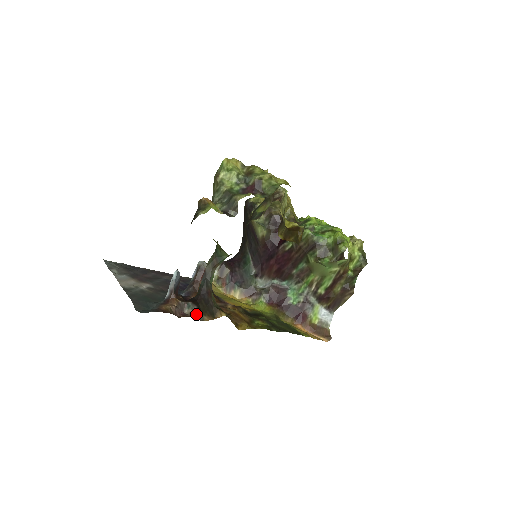
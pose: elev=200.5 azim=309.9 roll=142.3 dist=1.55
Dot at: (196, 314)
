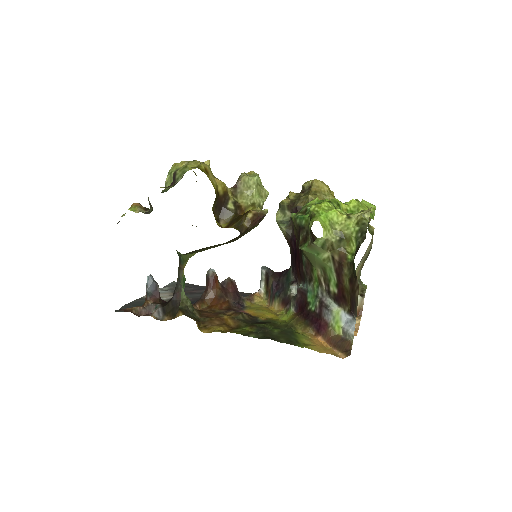
Dot at: (158, 314)
